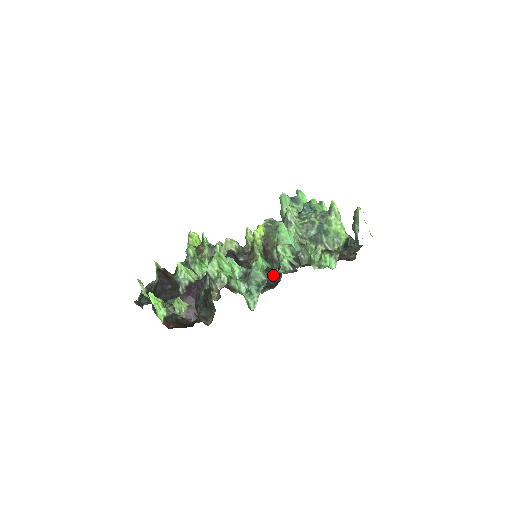
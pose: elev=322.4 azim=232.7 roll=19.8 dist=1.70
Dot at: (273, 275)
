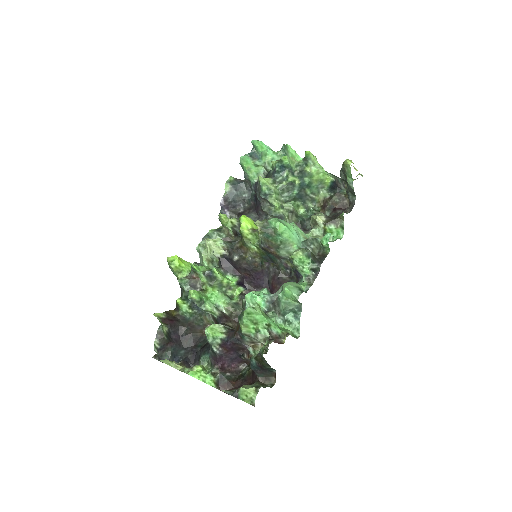
Dot at: (284, 270)
